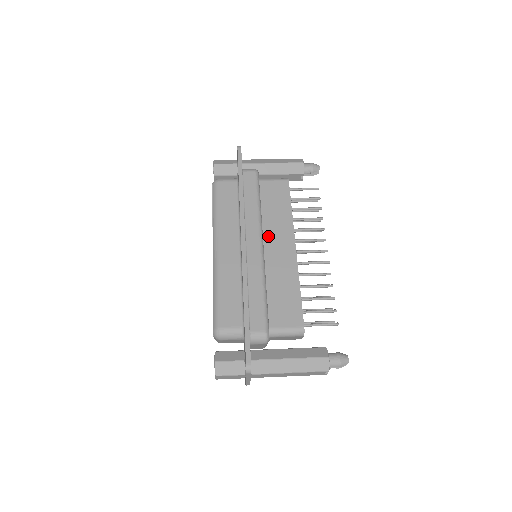
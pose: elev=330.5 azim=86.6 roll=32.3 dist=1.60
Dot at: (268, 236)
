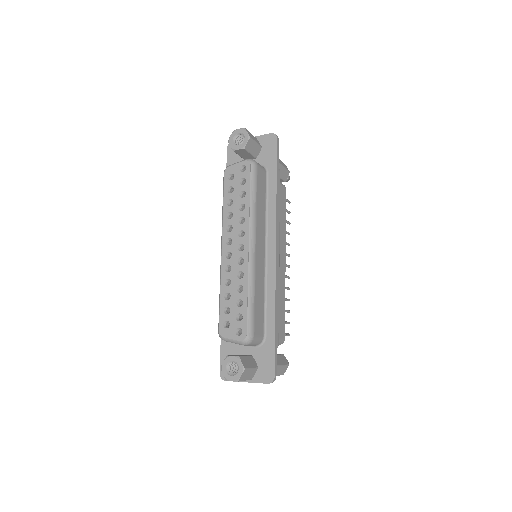
Dot at: occluded
